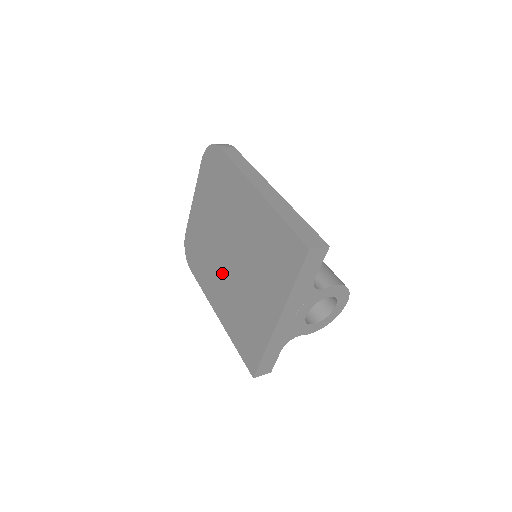
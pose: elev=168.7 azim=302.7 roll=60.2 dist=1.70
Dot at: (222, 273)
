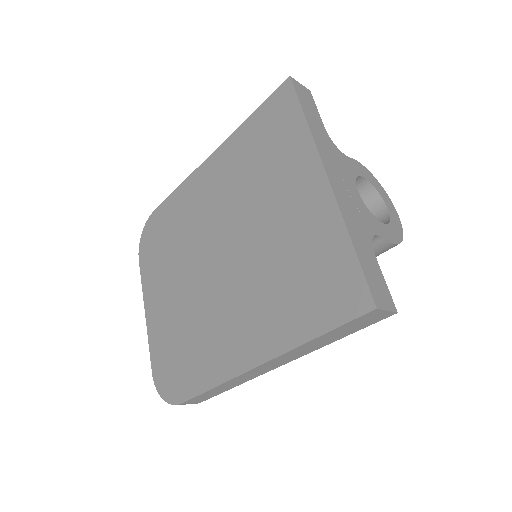
Dot at: (225, 297)
